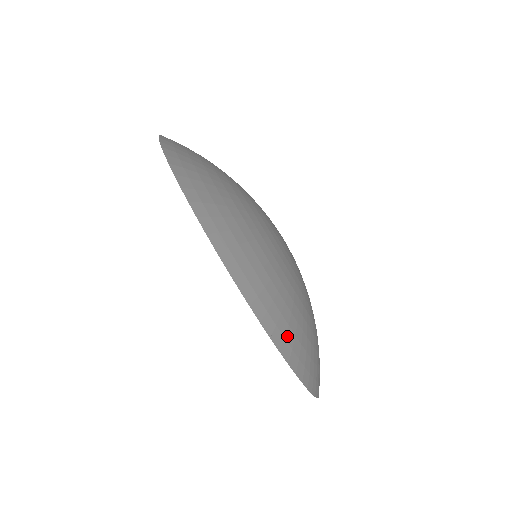
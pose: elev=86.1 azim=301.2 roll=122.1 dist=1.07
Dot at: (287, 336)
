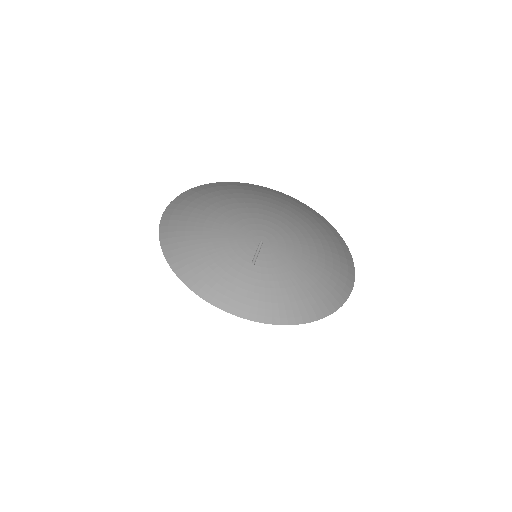
Dot at: (215, 187)
